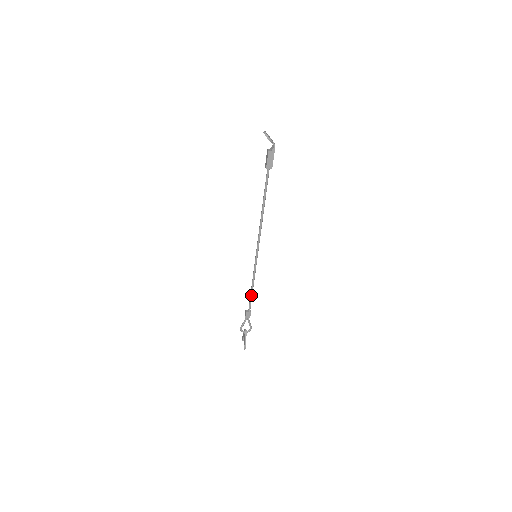
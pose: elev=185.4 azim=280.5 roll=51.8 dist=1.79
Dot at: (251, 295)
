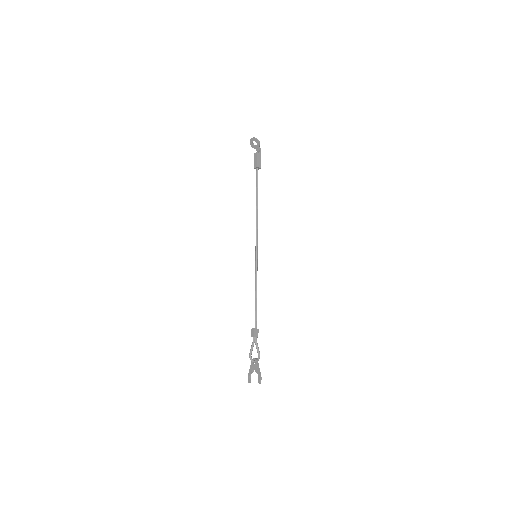
Dot at: (256, 305)
